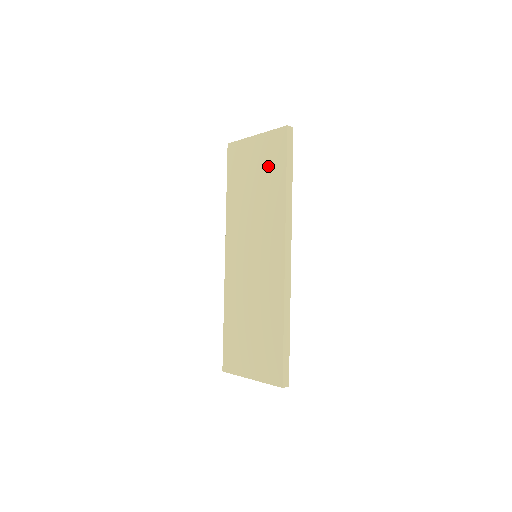
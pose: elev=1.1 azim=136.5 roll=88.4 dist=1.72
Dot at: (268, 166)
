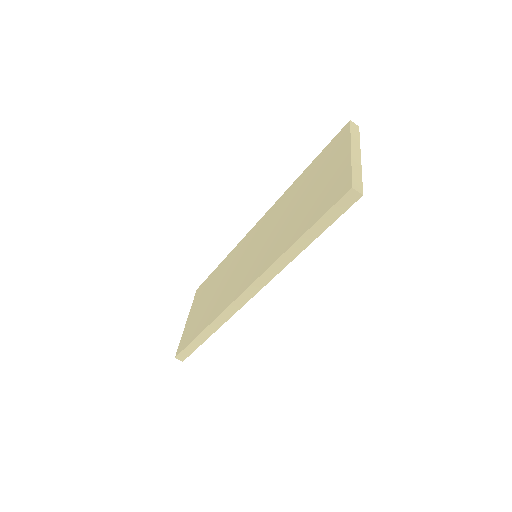
Dot at: (316, 200)
